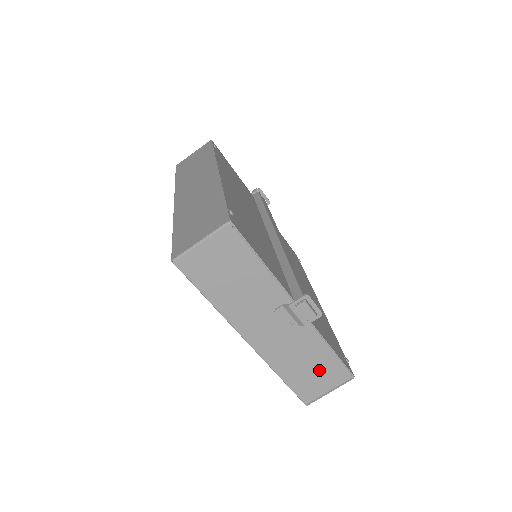
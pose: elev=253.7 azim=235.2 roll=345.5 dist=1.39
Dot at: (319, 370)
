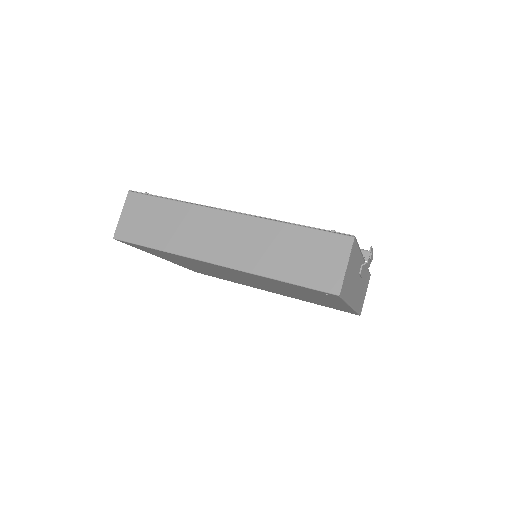
Dot at: occluded
